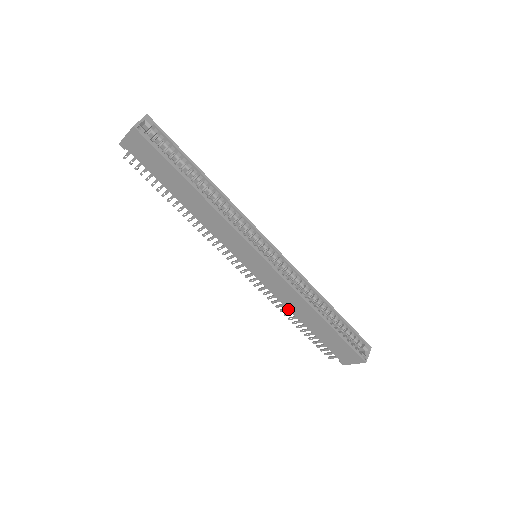
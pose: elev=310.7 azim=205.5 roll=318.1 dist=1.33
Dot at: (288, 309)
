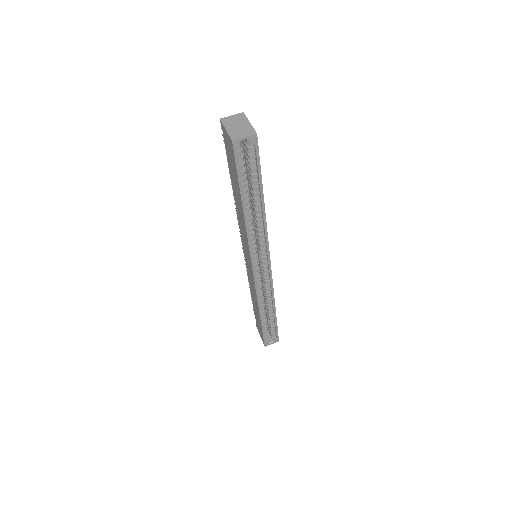
Dot at: (250, 287)
